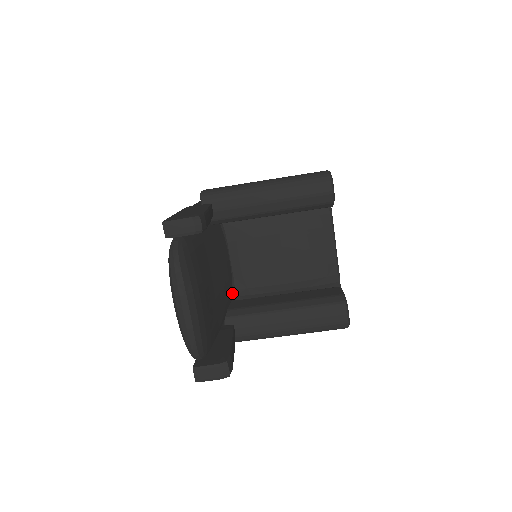
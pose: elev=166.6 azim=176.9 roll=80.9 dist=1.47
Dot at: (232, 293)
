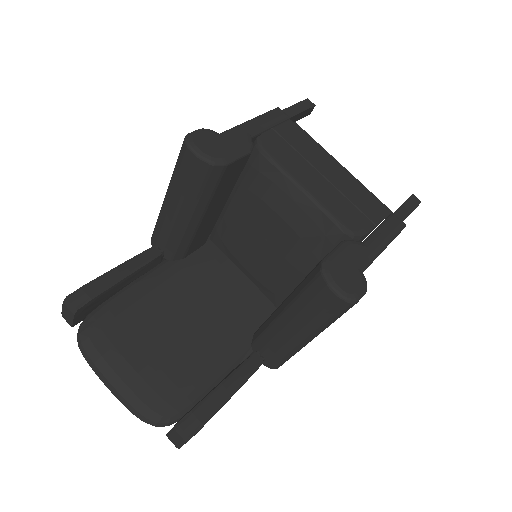
Dot at: (273, 305)
